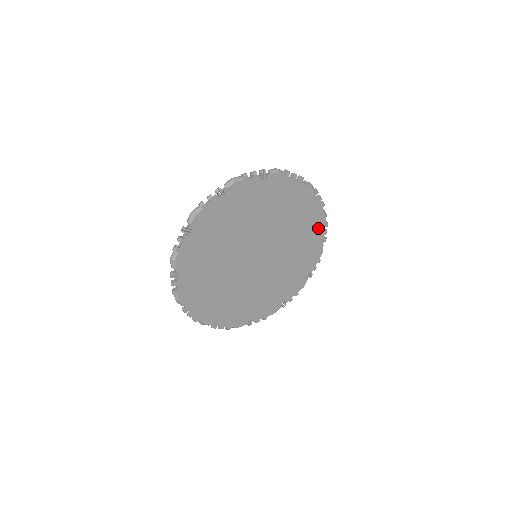
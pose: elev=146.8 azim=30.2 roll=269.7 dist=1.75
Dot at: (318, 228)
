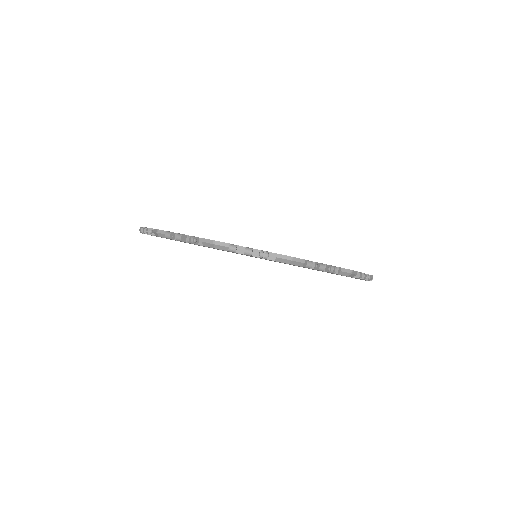
Dot at: occluded
